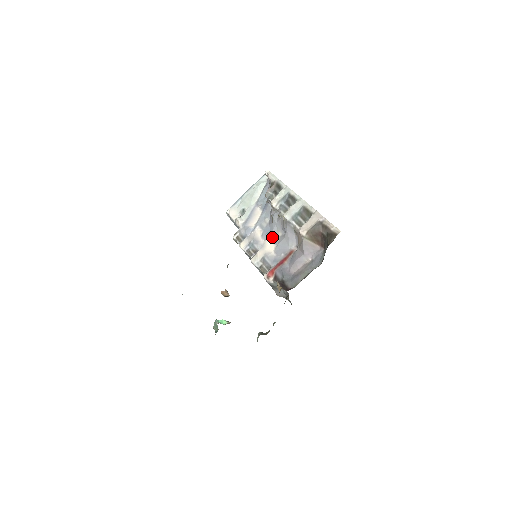
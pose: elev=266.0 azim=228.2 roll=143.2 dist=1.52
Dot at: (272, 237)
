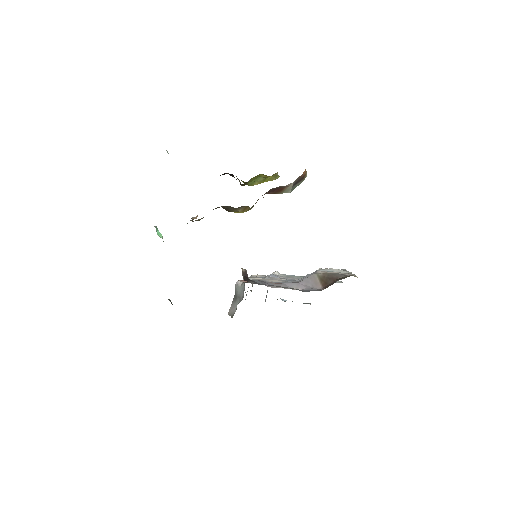
Dot at: (287, 281)
